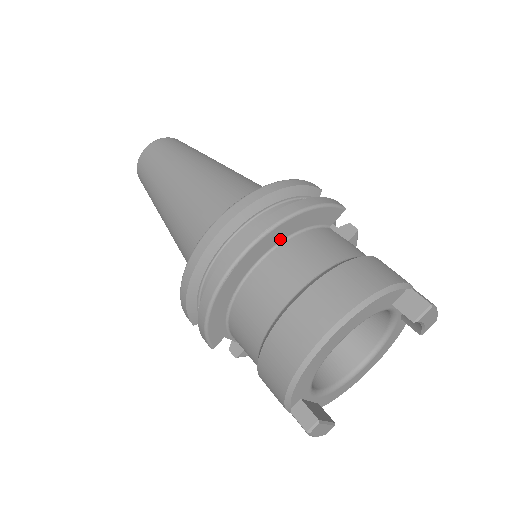
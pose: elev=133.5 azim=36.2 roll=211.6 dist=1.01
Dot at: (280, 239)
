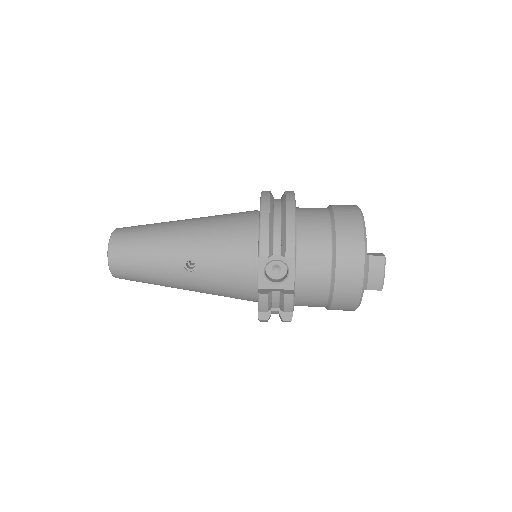
Dot at: occluded
